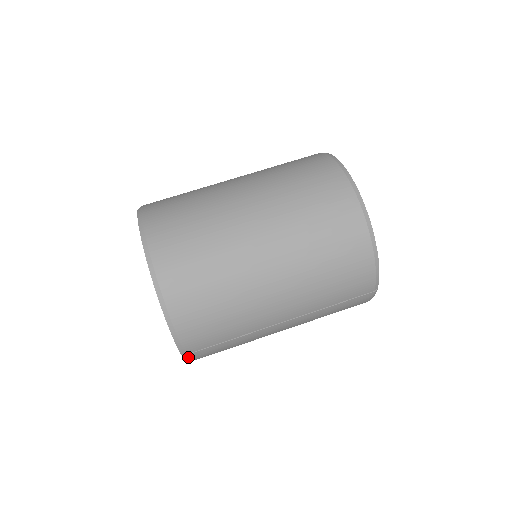
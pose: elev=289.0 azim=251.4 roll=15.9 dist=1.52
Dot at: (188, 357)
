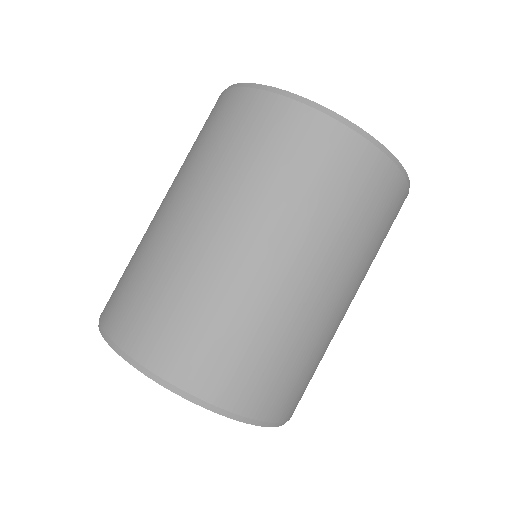
Dot at: occluded
